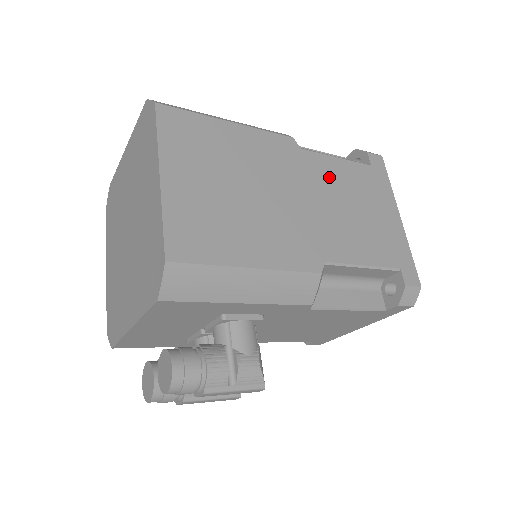
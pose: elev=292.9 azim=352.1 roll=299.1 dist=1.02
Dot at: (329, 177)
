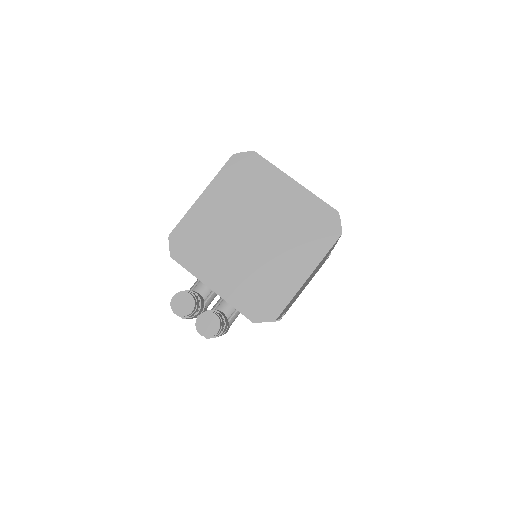
Dot at: occluded
